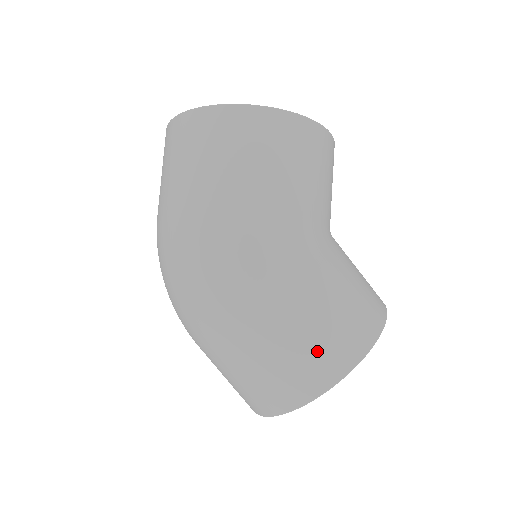
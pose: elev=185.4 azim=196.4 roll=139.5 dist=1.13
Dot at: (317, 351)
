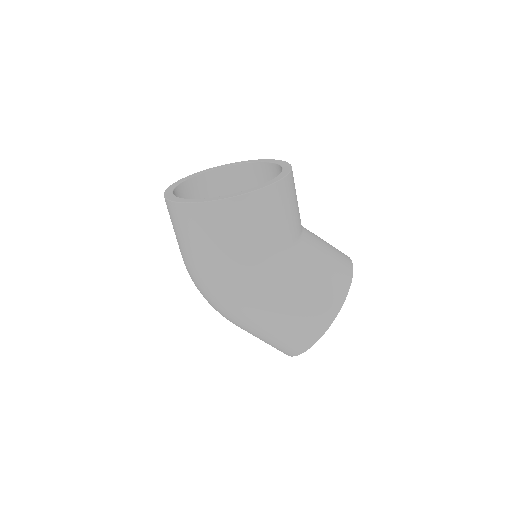
Dot at: (290, 336)
